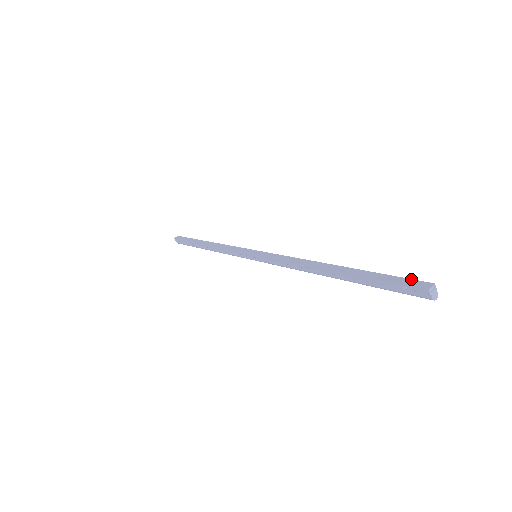
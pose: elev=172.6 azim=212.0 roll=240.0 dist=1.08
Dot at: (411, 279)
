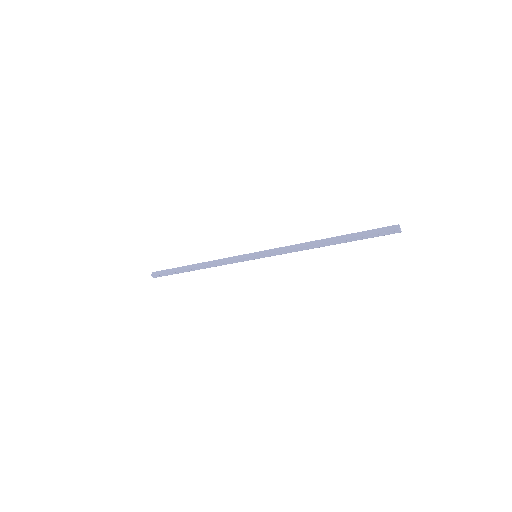
Dot at: (385, 227)
